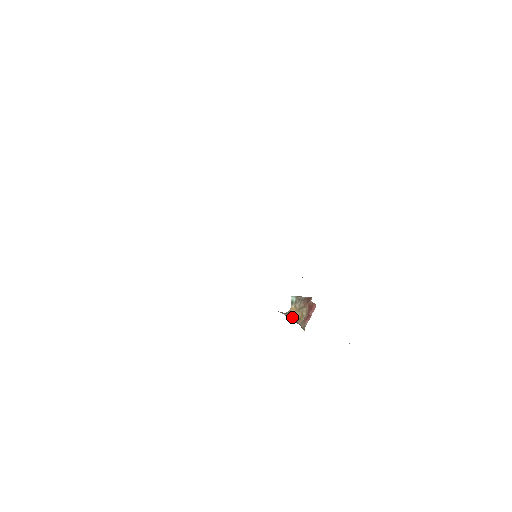
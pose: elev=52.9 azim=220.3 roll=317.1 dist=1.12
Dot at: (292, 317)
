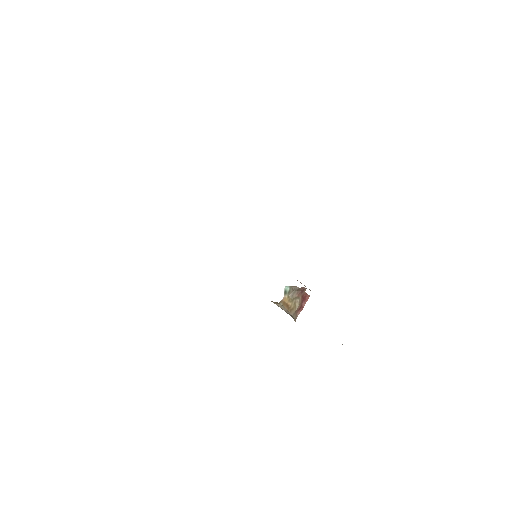
Dot at: (284, 307)
